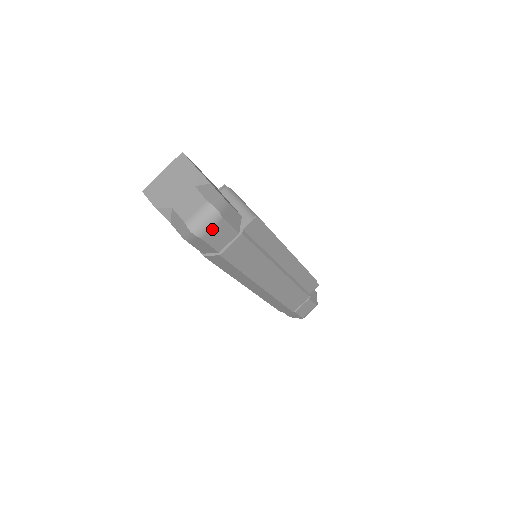
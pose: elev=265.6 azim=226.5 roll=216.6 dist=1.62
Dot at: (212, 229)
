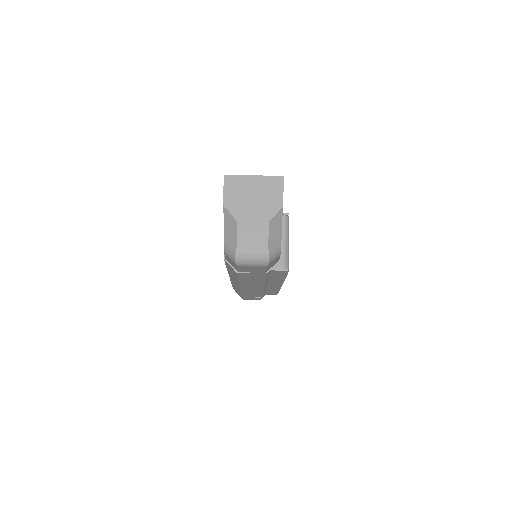
Dot at: (252, 266)
